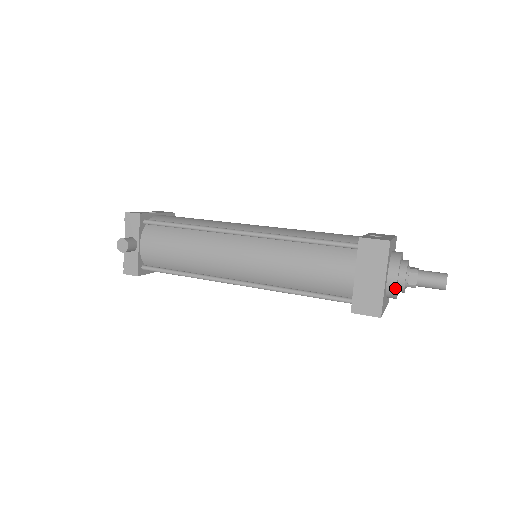
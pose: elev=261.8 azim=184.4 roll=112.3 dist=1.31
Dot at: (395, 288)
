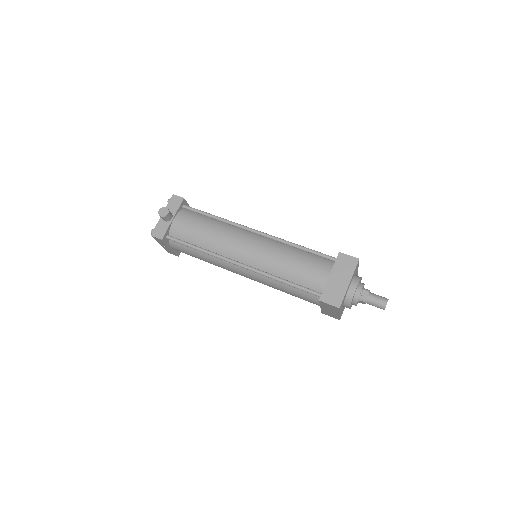
Dot at: (353, 295)
